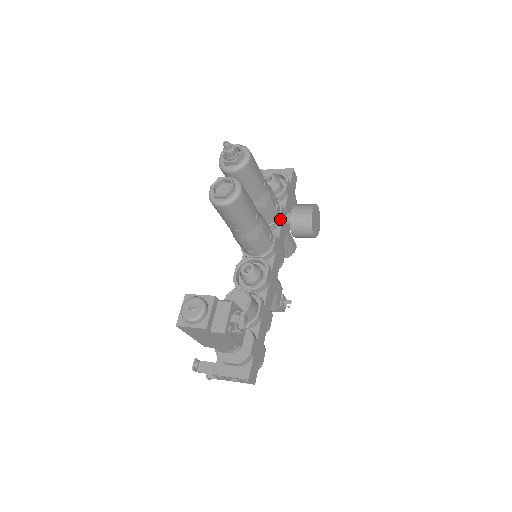
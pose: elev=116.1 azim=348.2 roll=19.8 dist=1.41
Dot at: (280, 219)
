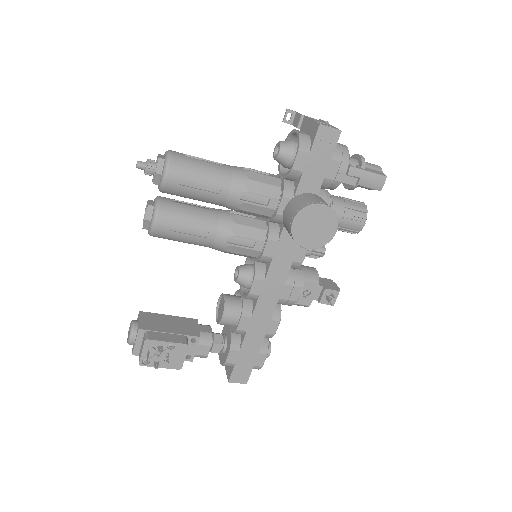
Dot at: (280, 214)
